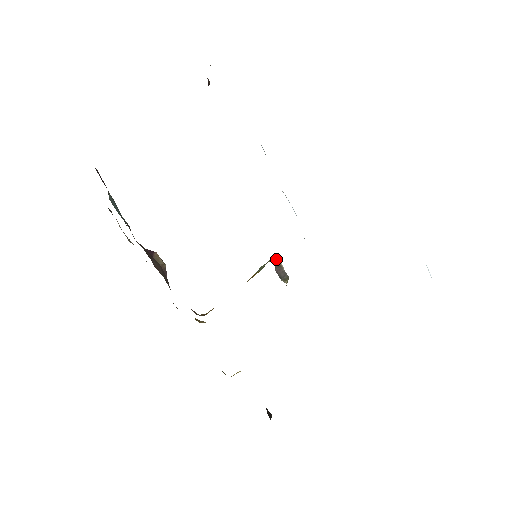
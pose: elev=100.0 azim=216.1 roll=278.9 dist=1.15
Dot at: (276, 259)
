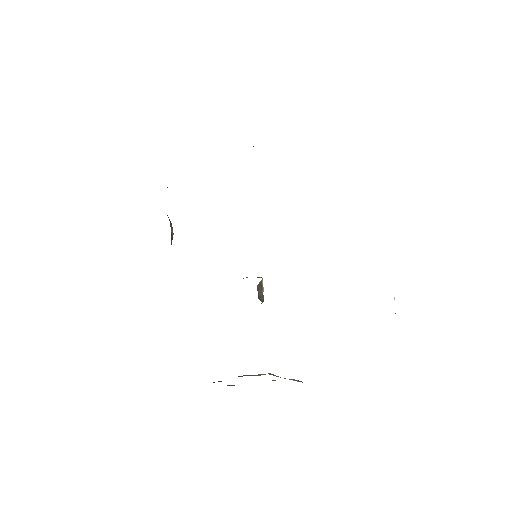
Dot at: (262, 278)
